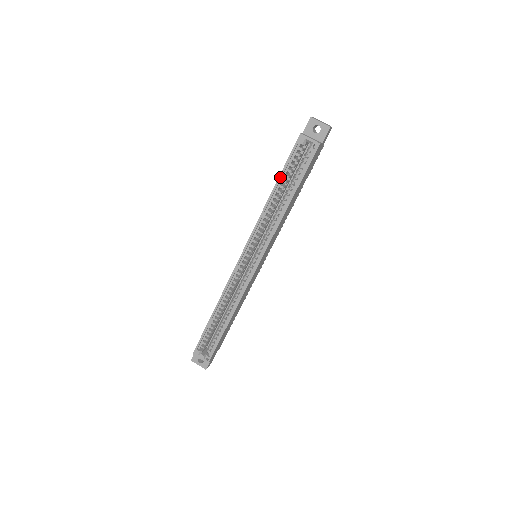
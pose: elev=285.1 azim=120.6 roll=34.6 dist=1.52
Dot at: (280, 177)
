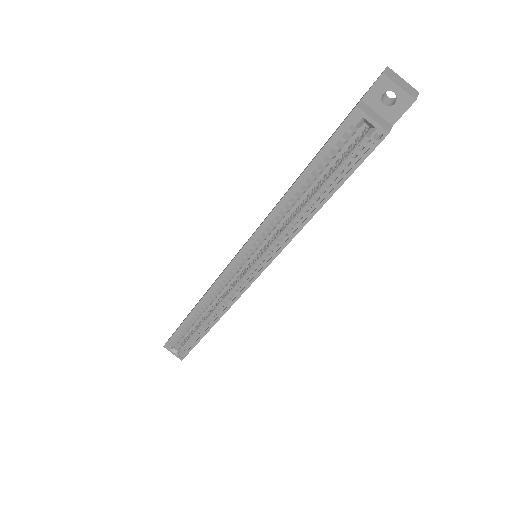
Dot at: (306, 171)
